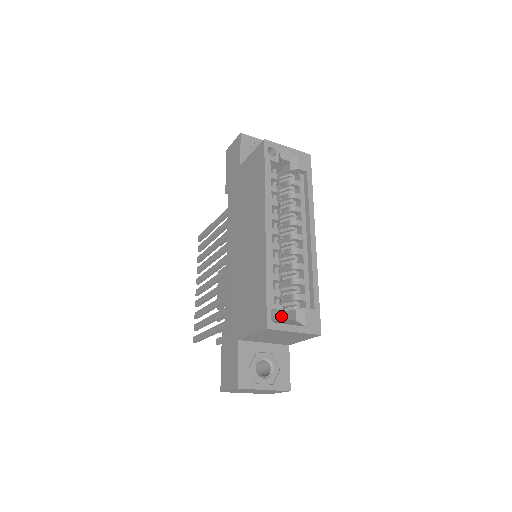
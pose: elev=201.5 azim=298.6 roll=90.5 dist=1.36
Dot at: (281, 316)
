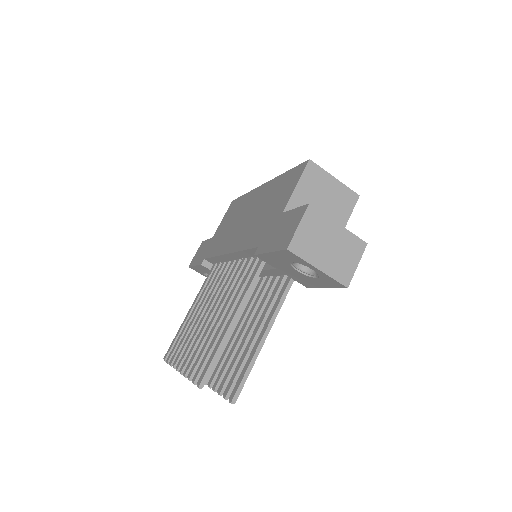
Dot at: occluded
